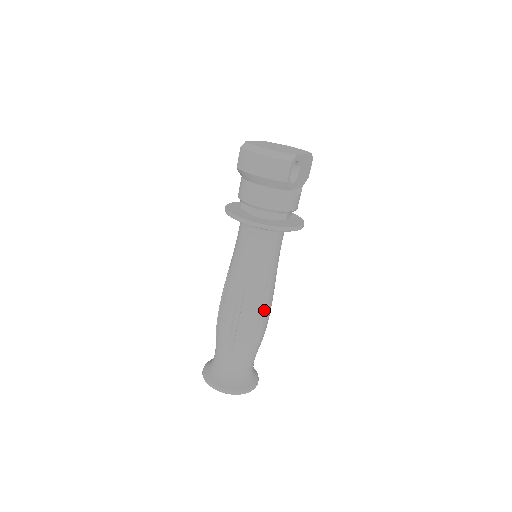
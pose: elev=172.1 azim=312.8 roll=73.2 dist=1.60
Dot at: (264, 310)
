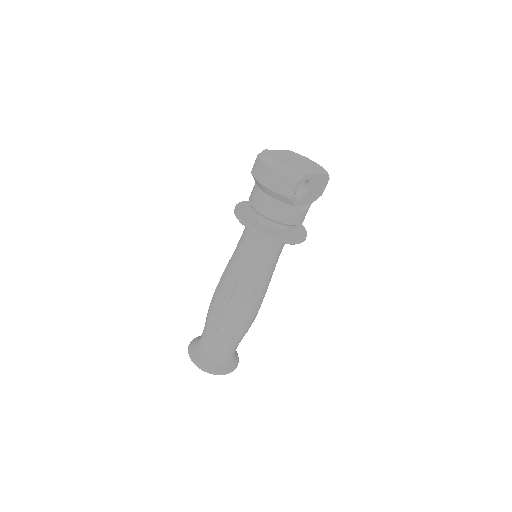
Dot at: (251, 307)
